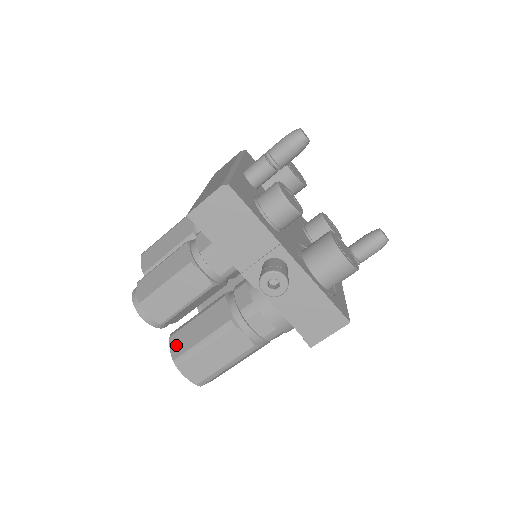
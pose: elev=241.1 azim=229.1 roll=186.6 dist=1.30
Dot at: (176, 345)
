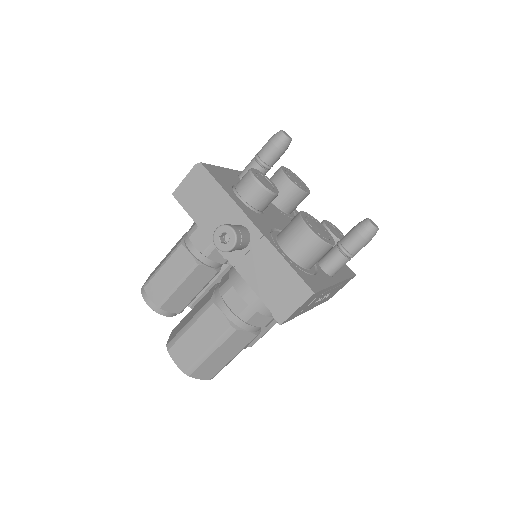
Dot at: (173, 333)
